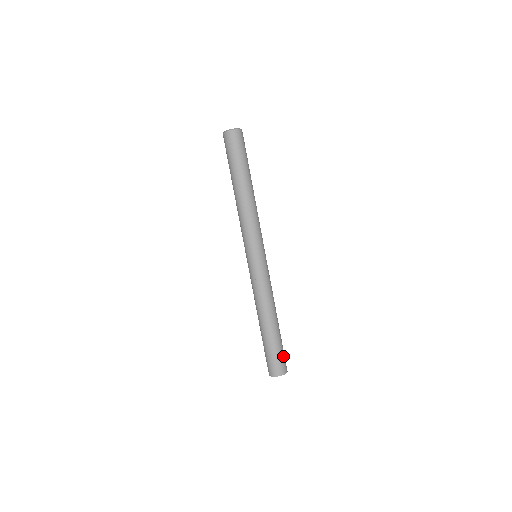
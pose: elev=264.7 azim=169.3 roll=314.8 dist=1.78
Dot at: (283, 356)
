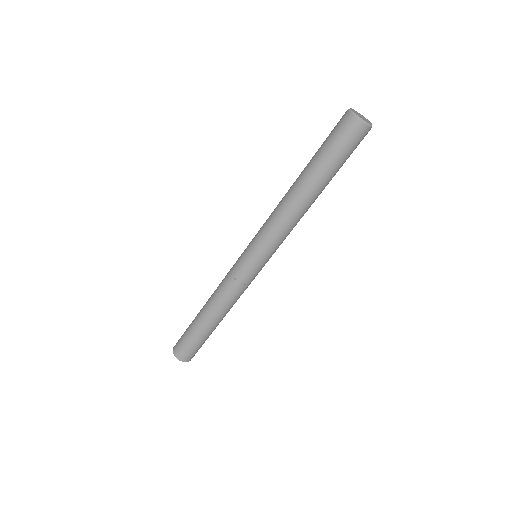
Dot at: (201, 346)
